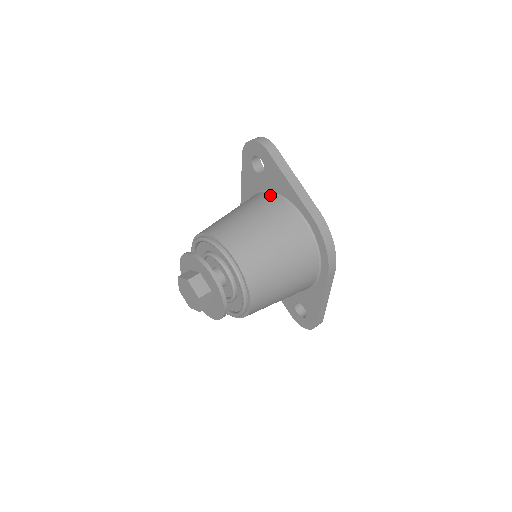
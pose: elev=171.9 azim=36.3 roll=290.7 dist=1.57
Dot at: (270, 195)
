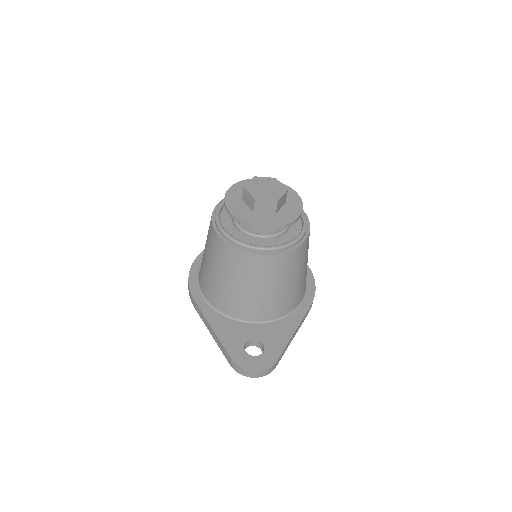
Dot at: occluded
